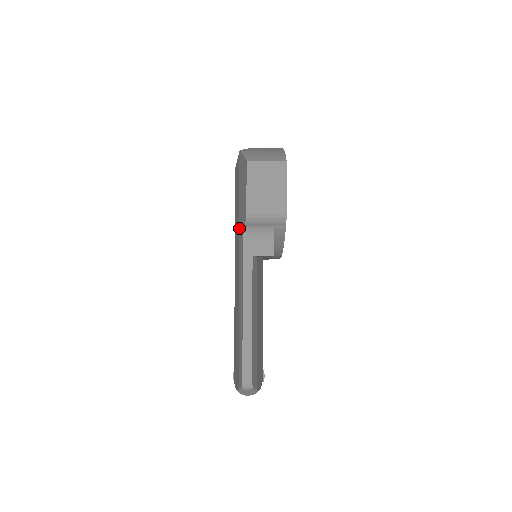
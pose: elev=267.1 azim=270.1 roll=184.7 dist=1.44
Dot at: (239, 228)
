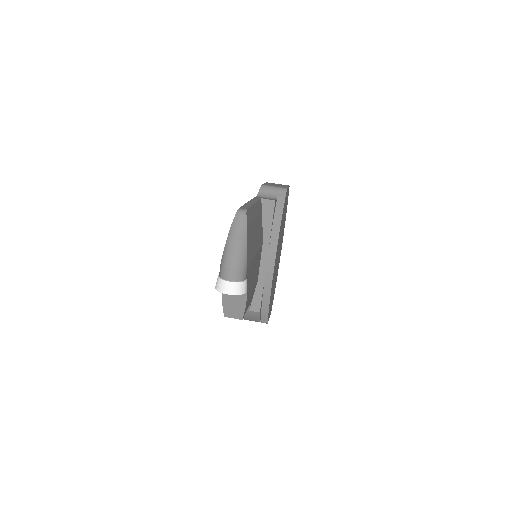
Dot at: occluded
